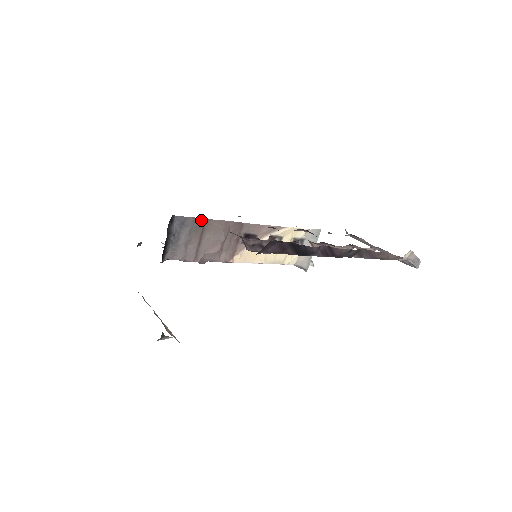
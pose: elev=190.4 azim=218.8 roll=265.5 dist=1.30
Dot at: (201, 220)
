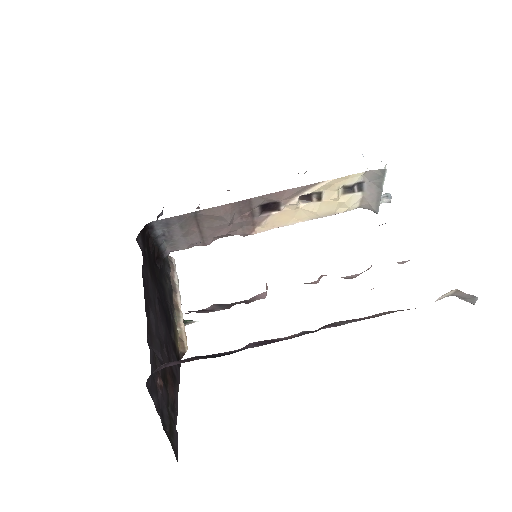
Dot at: (188, 215)
